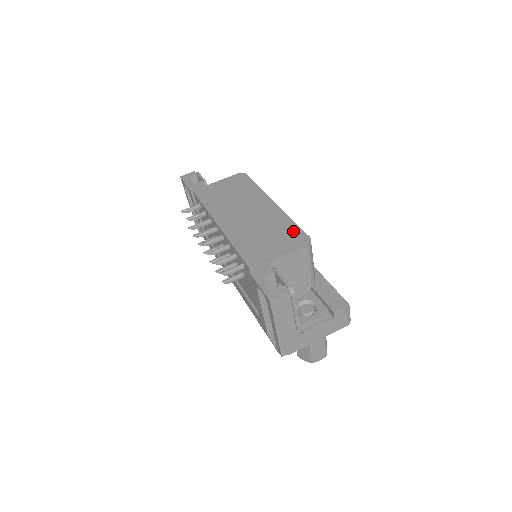
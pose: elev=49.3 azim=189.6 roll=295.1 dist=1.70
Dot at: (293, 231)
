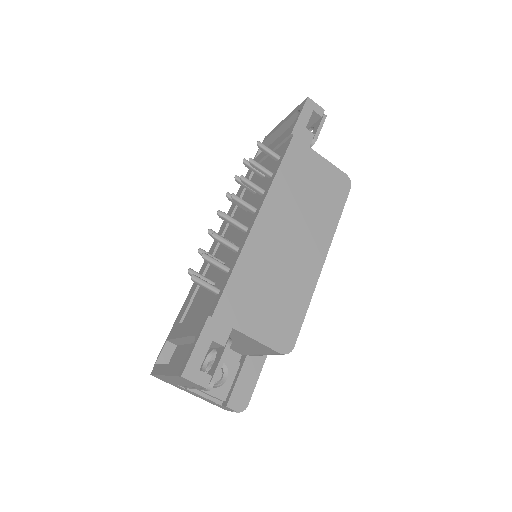
Dot at: (293, 321)
